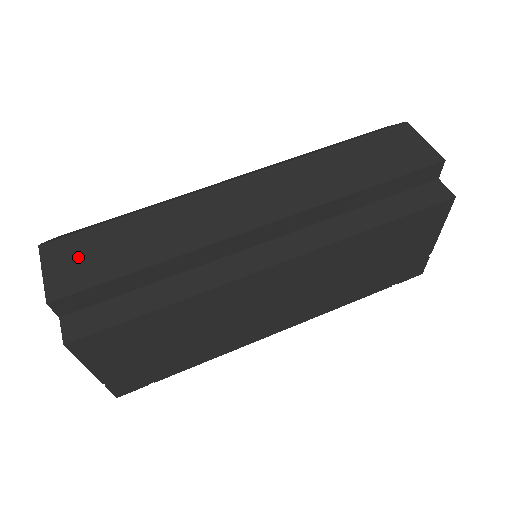
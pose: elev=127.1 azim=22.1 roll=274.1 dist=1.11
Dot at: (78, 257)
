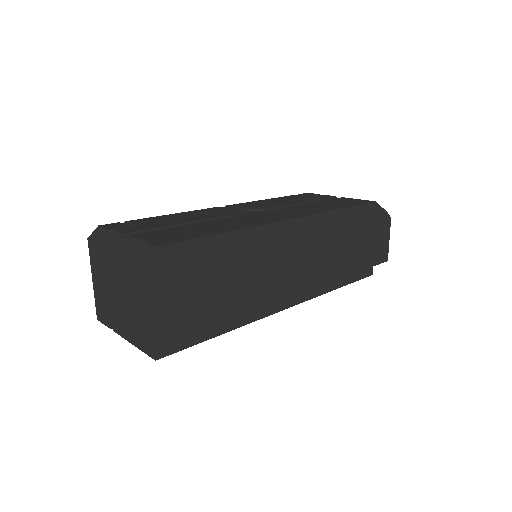
Dot at: (193, 299)
